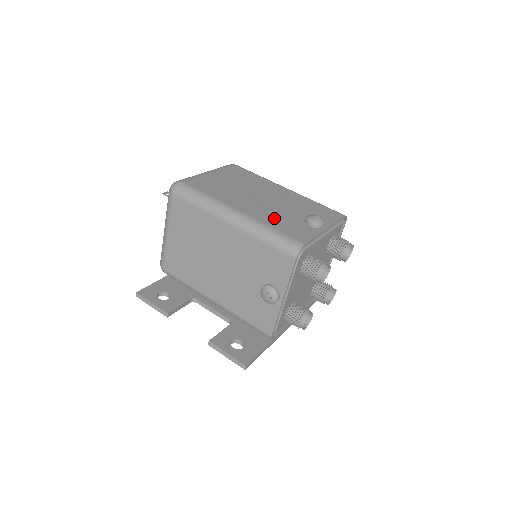
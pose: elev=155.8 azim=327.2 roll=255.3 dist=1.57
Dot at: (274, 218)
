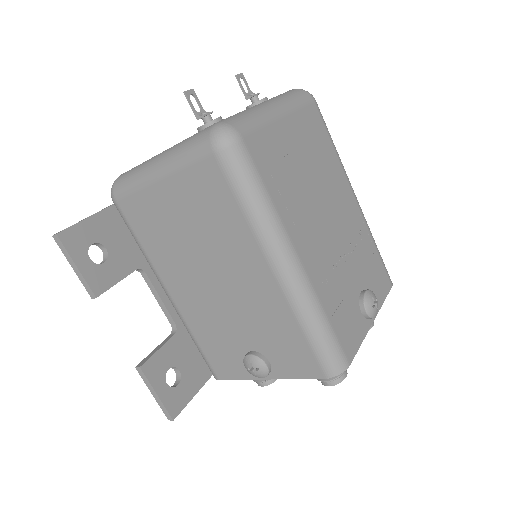
Dot at: (333, 287)
